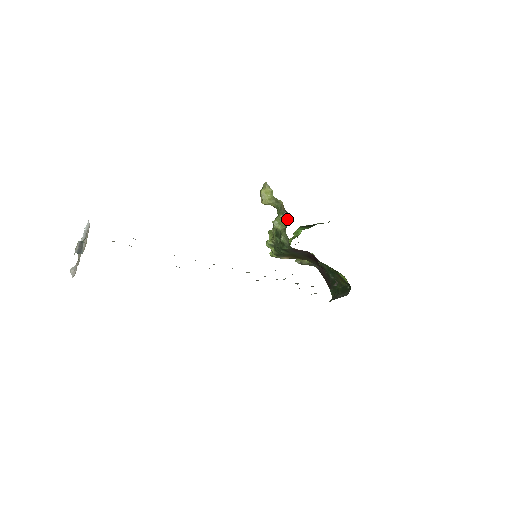
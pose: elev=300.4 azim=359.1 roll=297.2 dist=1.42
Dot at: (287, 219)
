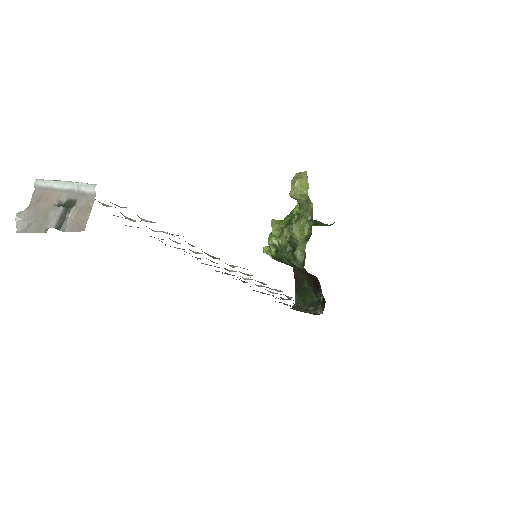
Dot at: (310, 229)
